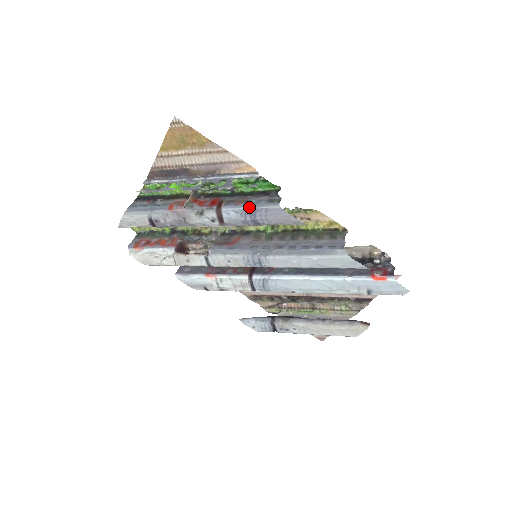
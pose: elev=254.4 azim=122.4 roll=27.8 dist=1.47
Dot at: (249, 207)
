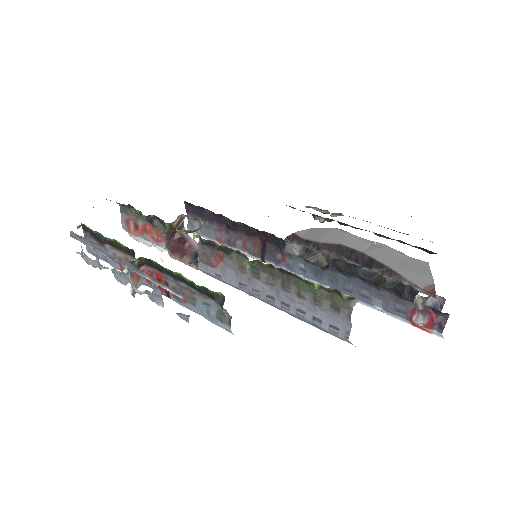
Dot at: occluded
